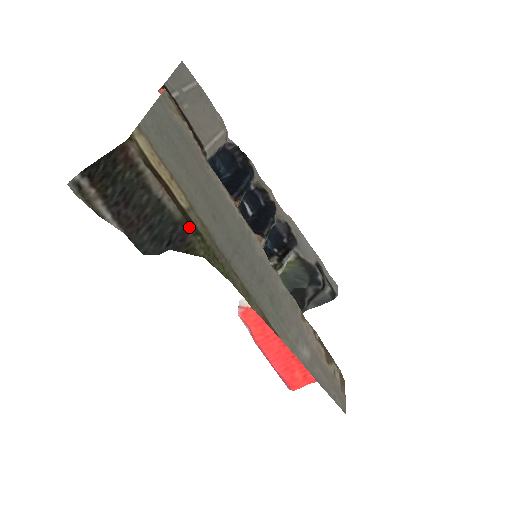
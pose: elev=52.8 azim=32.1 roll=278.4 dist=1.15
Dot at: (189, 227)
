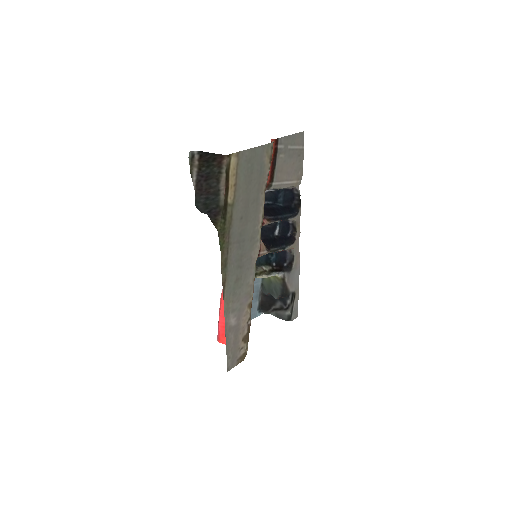
Dot at: (222, 212)
